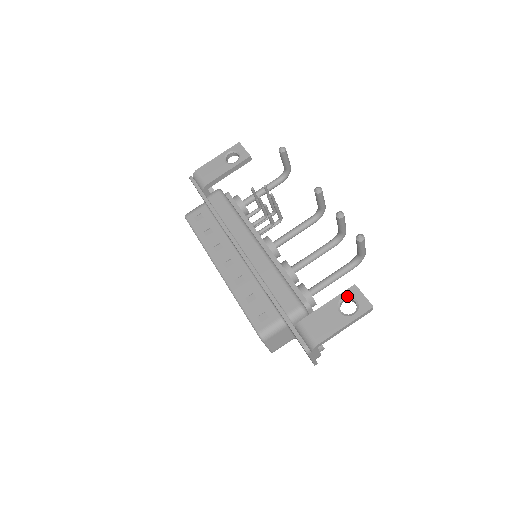
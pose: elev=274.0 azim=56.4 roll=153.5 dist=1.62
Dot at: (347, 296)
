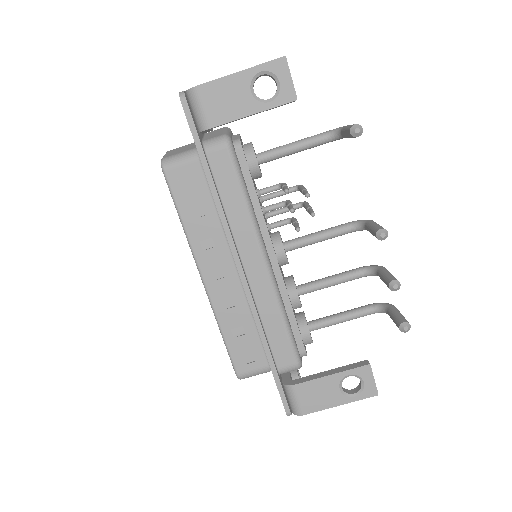
Dot at: (355, 375)
